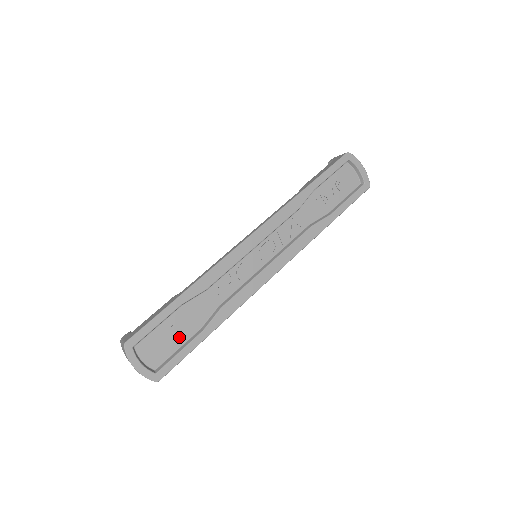
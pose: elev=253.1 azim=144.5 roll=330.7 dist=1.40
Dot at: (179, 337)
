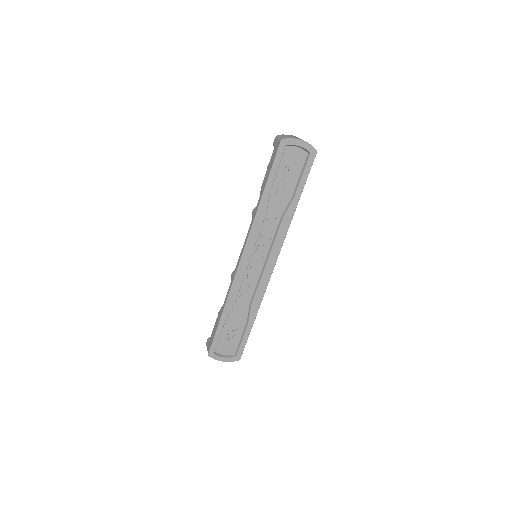
Dot at: (237, 333)
